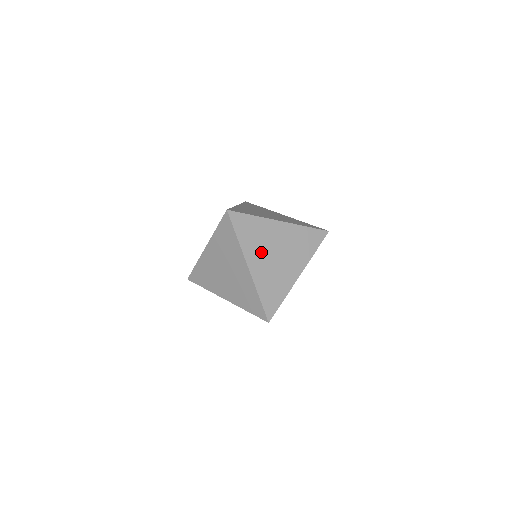
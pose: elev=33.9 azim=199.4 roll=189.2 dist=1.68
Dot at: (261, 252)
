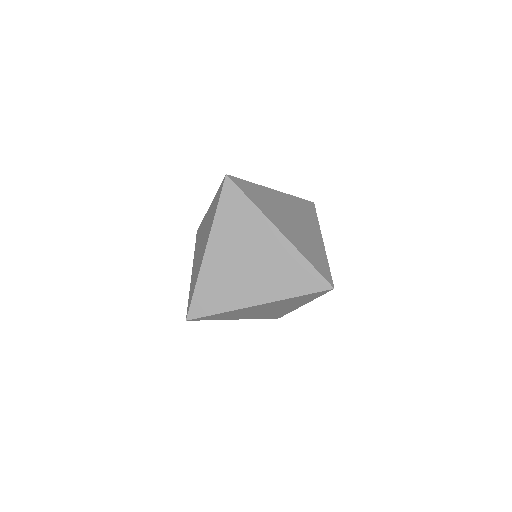
Dot at: (280, 217)
